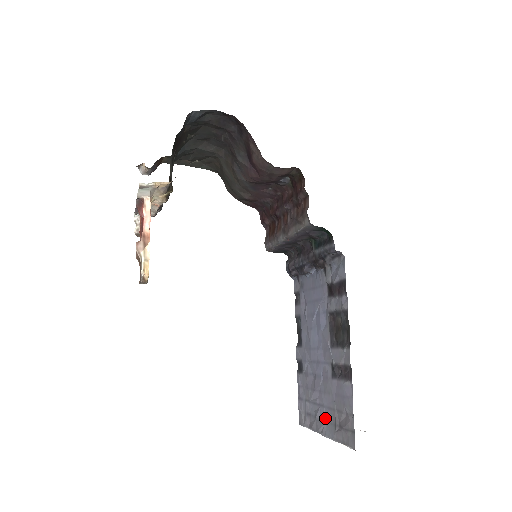
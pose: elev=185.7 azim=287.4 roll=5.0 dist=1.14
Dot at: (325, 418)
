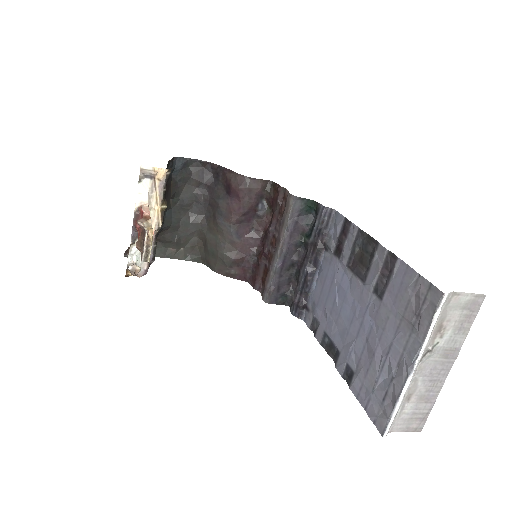
Dot at: (400, 349)
